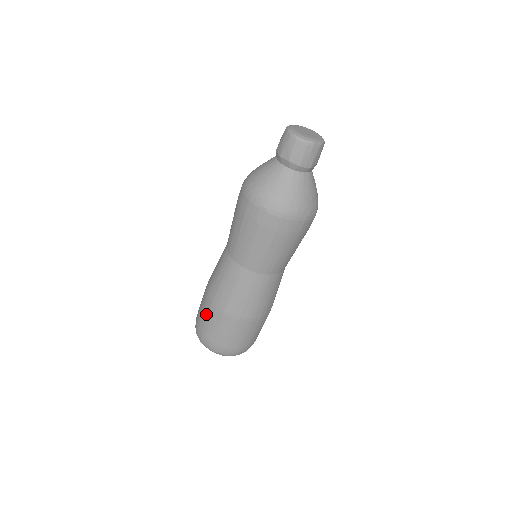
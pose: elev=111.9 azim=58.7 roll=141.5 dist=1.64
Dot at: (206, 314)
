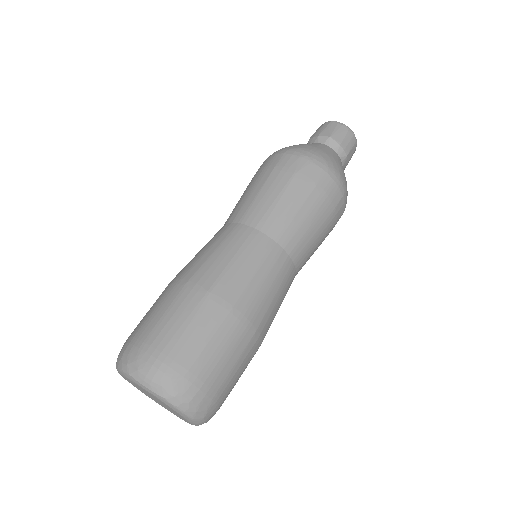
Dot at: (166, 306)
